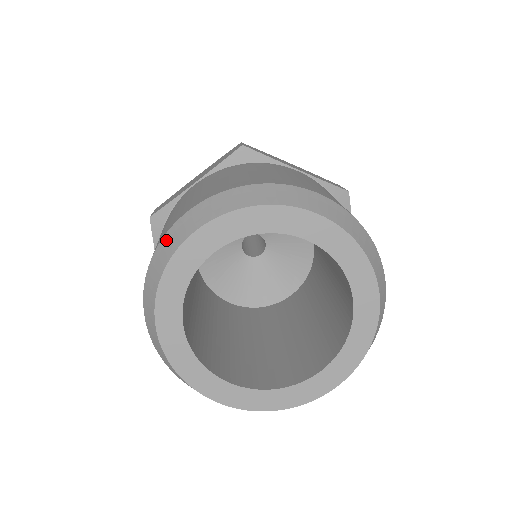
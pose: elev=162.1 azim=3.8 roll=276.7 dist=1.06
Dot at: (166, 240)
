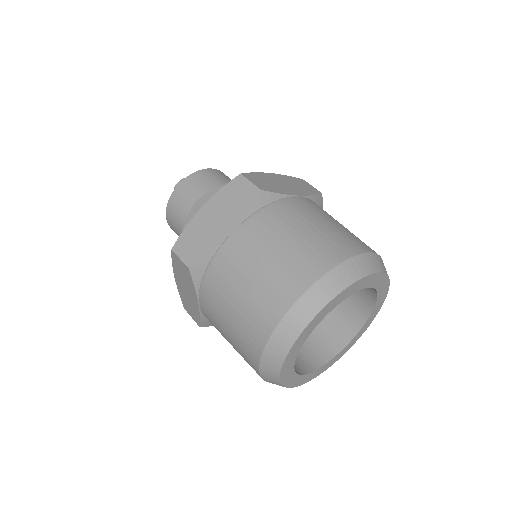
Dot at: (286, 324)
